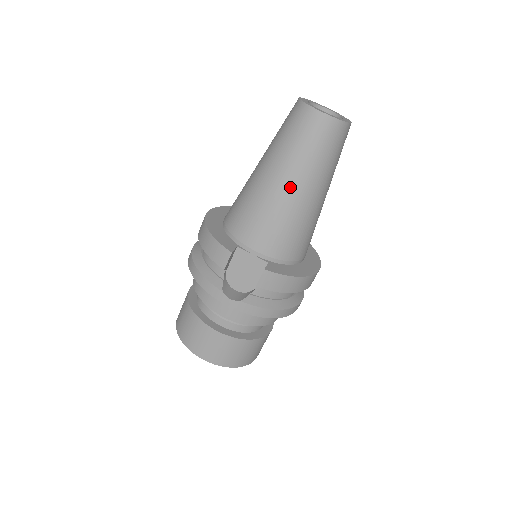
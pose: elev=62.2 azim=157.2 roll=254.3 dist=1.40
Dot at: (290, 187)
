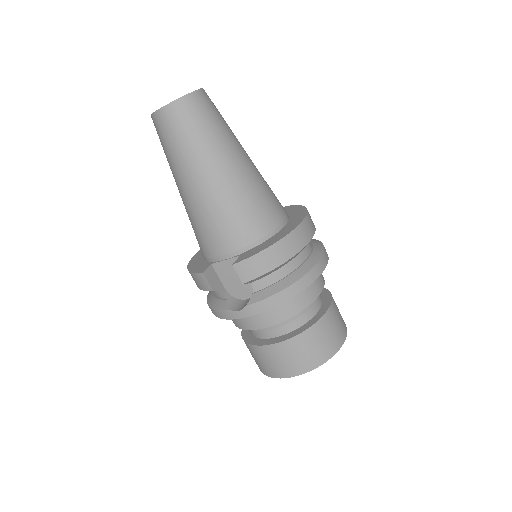
Dot at: (197, 183)
